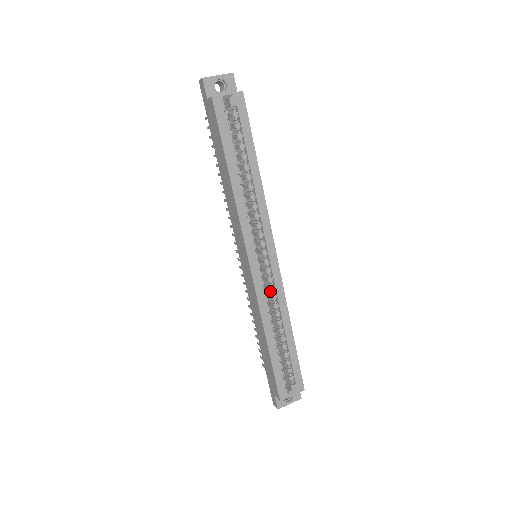
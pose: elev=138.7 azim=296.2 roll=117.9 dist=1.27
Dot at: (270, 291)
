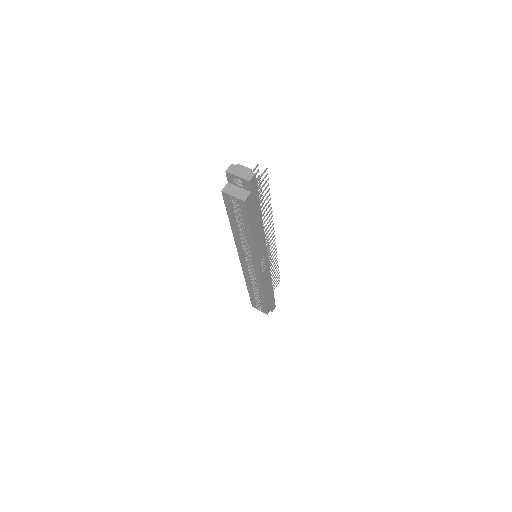
Dot at: occluded
